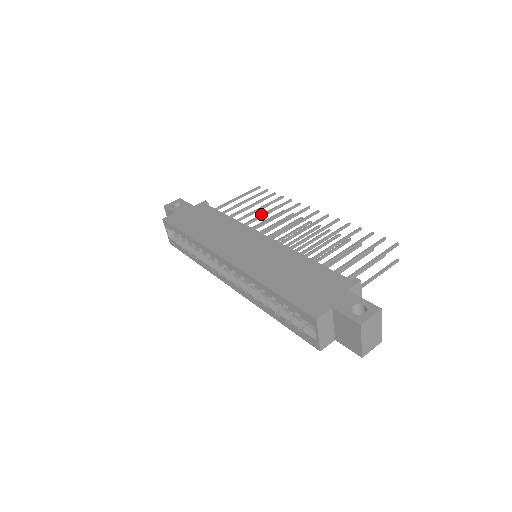
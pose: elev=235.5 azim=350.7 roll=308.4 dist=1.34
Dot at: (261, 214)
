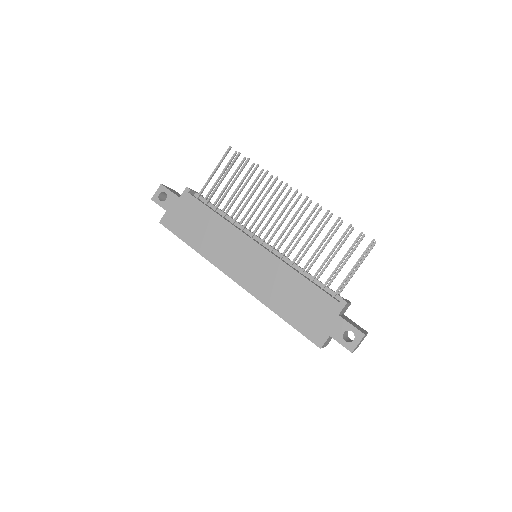
Dot at: (242, 180)
